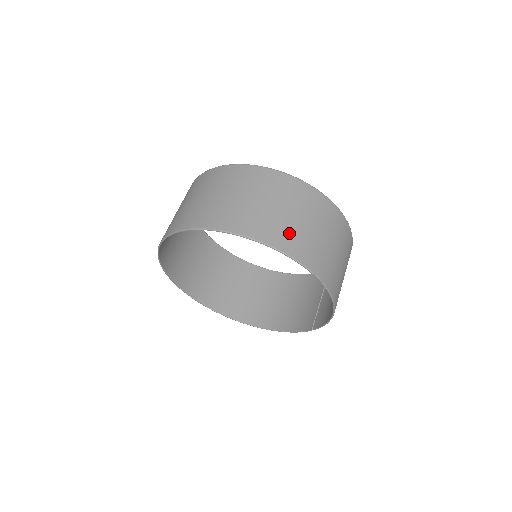
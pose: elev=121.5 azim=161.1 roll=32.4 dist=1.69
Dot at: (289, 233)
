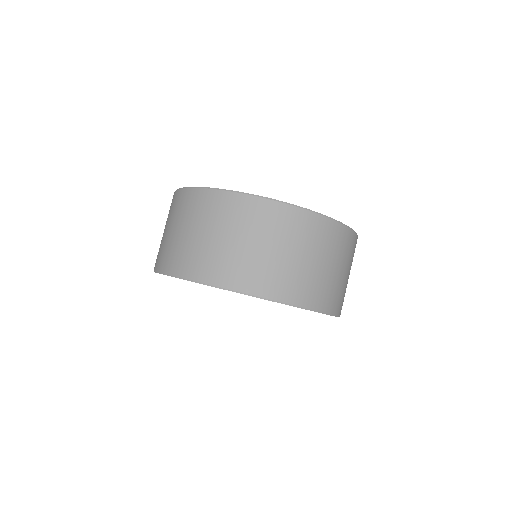
Dot at: occluded
